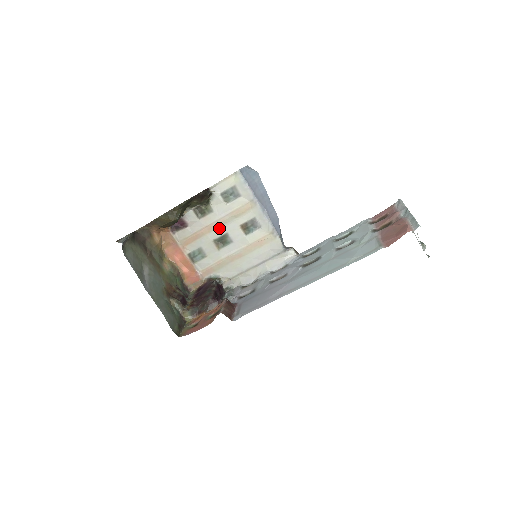
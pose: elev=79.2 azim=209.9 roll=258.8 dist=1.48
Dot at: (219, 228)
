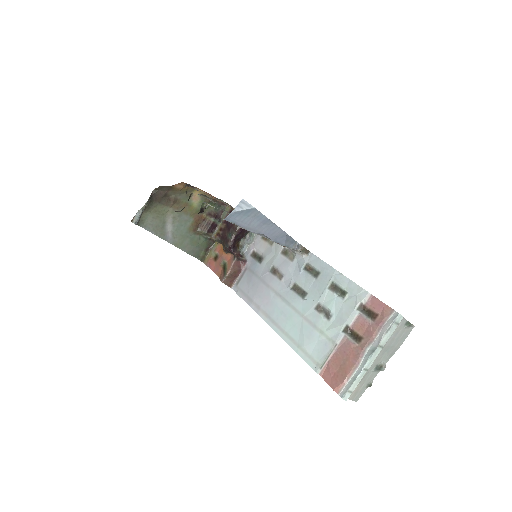
Dot at: occluded
